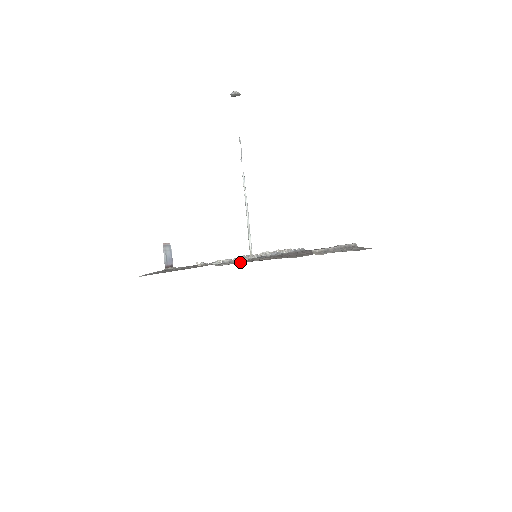
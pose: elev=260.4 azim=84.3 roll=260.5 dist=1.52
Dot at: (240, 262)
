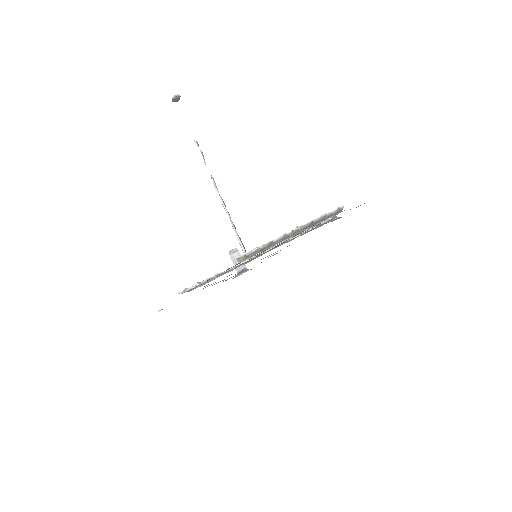
Dot at: occluded
